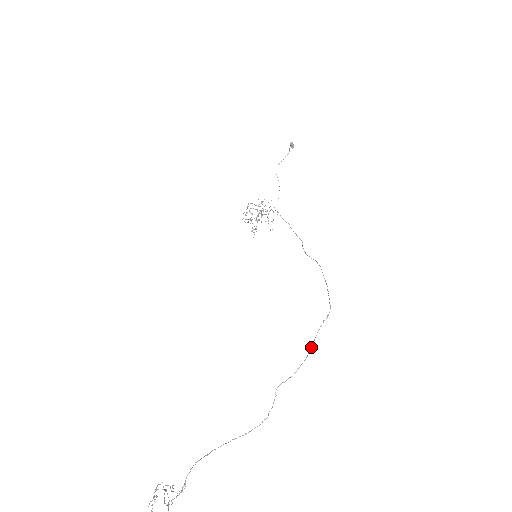
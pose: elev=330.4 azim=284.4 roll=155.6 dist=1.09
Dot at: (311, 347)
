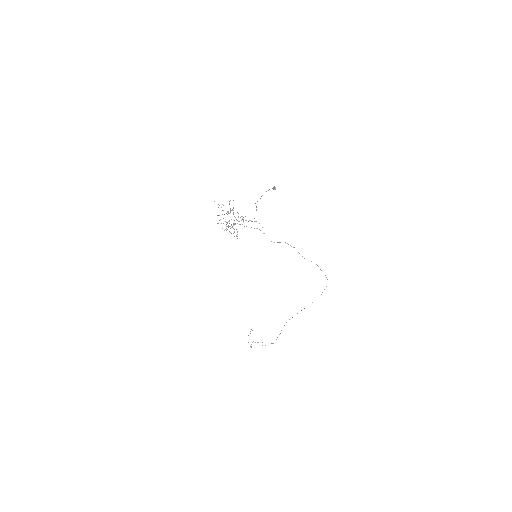
Dot at: occluded
